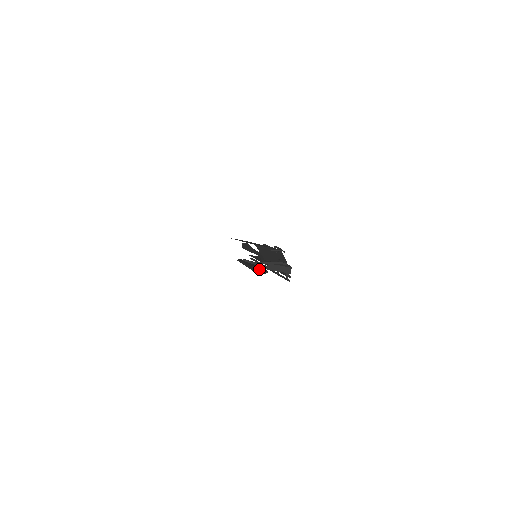
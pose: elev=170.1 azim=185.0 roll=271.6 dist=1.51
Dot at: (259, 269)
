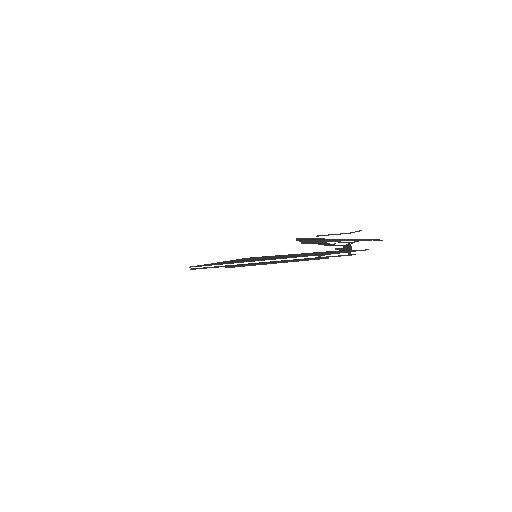
Dot at: occluded
